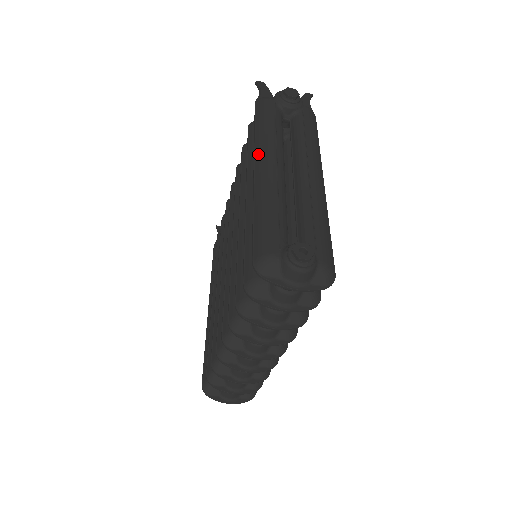
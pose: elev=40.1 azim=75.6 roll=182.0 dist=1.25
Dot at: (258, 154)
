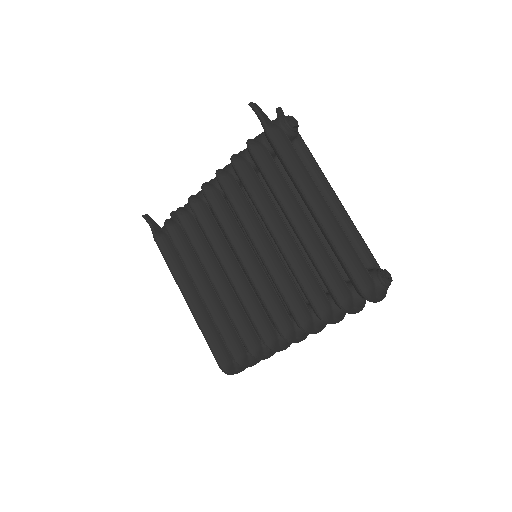
Dot at: (308, 193)
